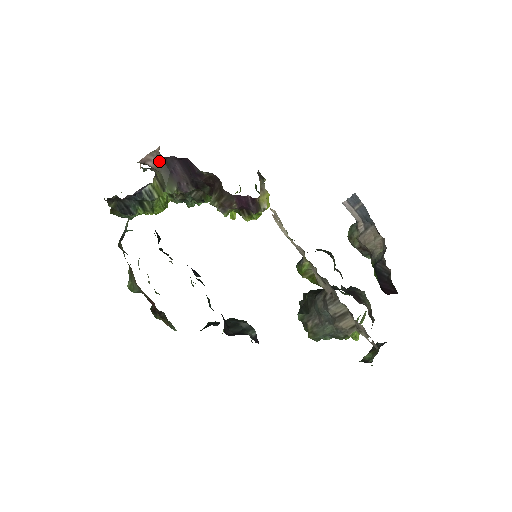
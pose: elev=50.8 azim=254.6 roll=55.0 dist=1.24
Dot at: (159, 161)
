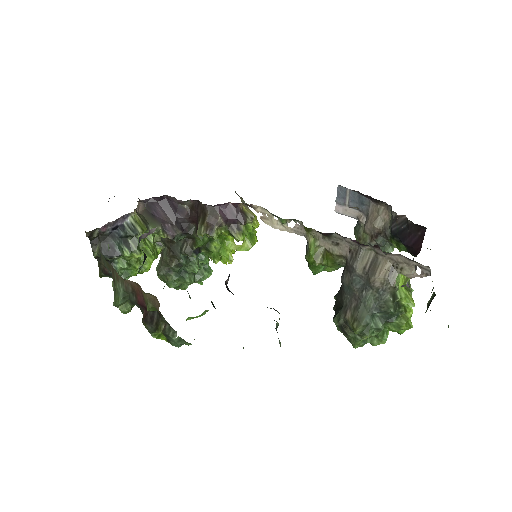
Dot at: (140, 209)
